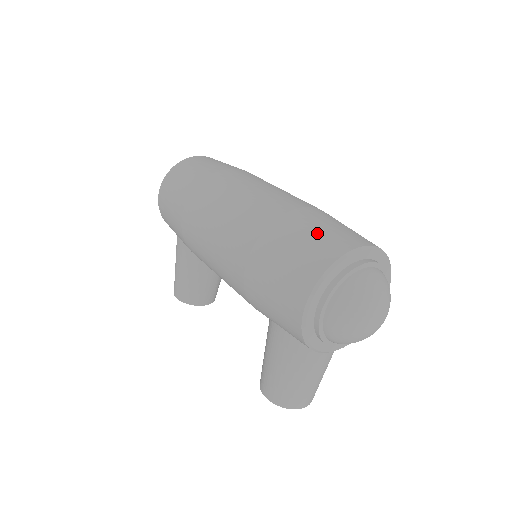
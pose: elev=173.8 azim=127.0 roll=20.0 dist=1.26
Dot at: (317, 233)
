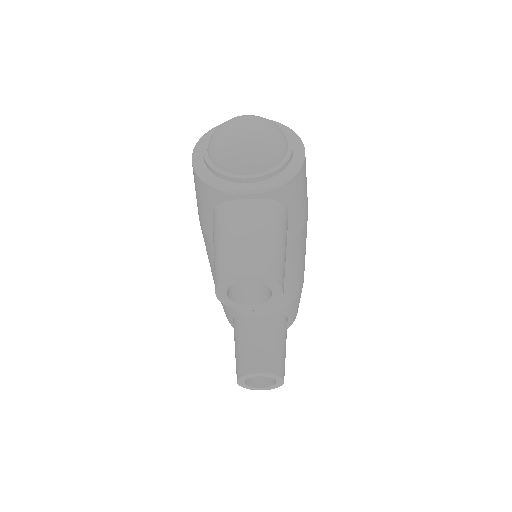
Dot at: occluded
